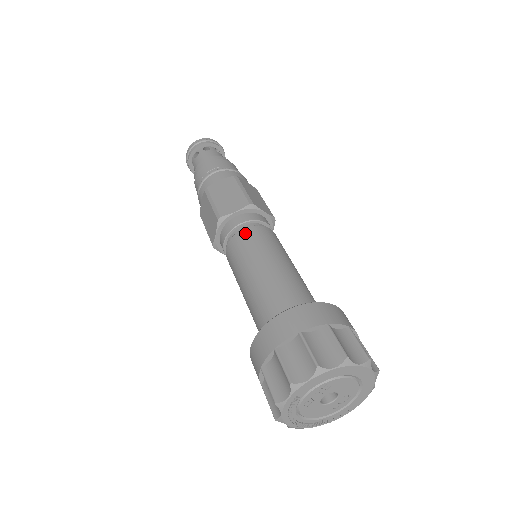
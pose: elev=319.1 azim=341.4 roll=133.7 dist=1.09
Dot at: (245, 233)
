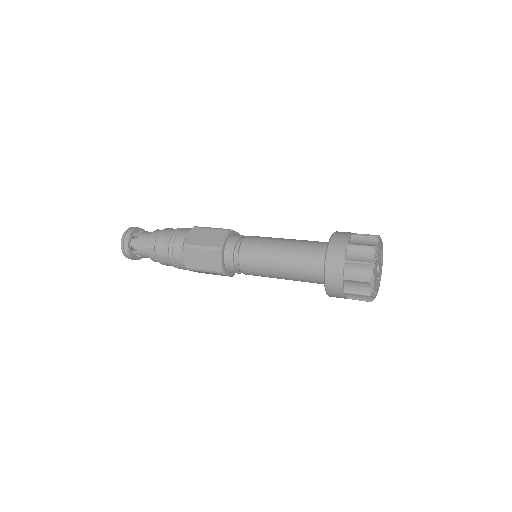
Dot at: occluded
